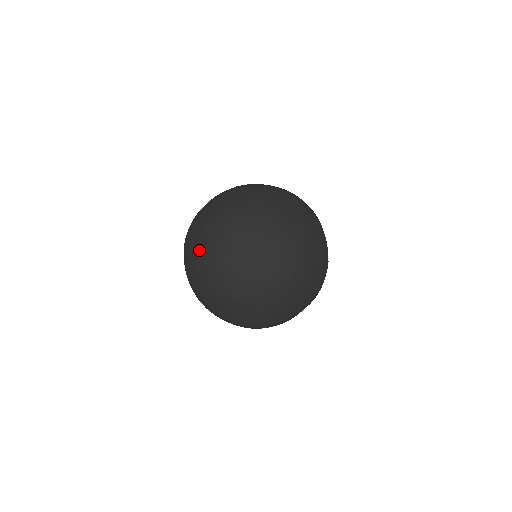
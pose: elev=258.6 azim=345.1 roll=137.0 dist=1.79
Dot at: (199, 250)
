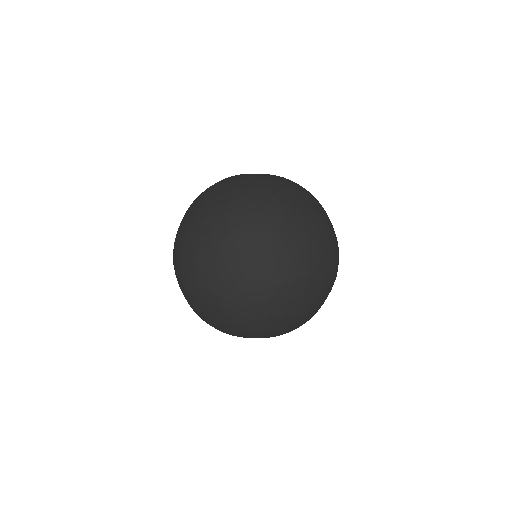
Dot at: (272, 187)
